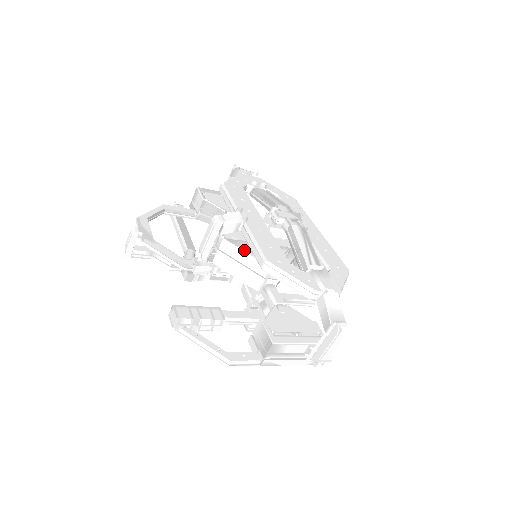
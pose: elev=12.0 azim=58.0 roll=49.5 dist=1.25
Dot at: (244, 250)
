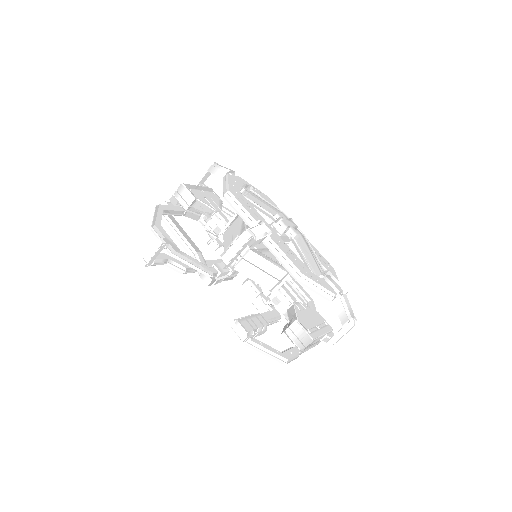
Dot at: (267, 259)
